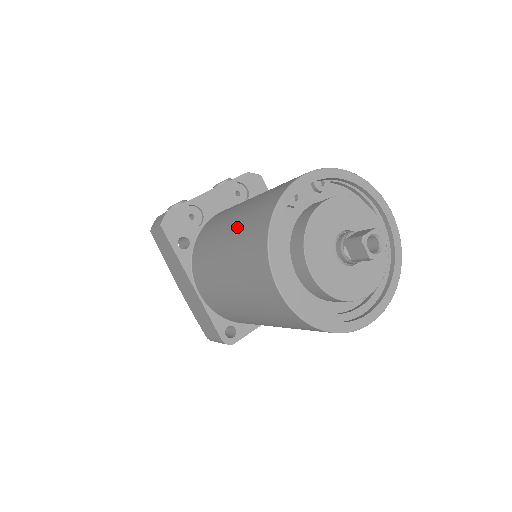
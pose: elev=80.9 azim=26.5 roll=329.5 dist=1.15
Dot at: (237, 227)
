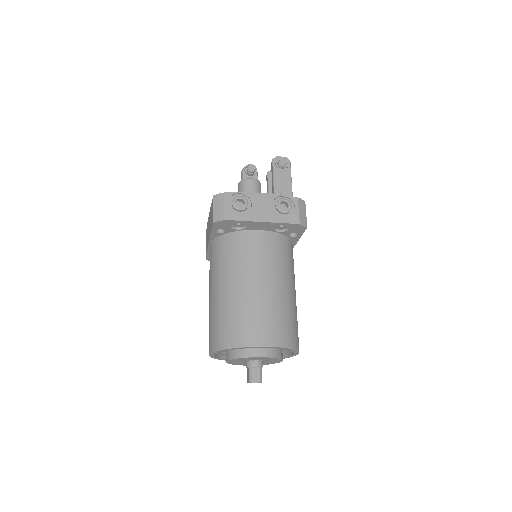
Dot at: (229, 304)
